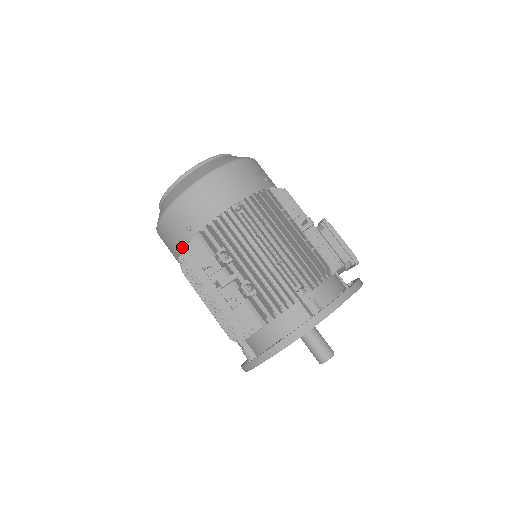
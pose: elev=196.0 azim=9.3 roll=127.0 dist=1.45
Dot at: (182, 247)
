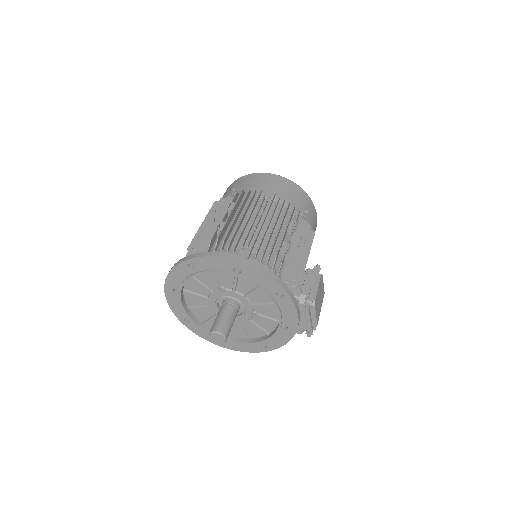
Dot at: occluded
